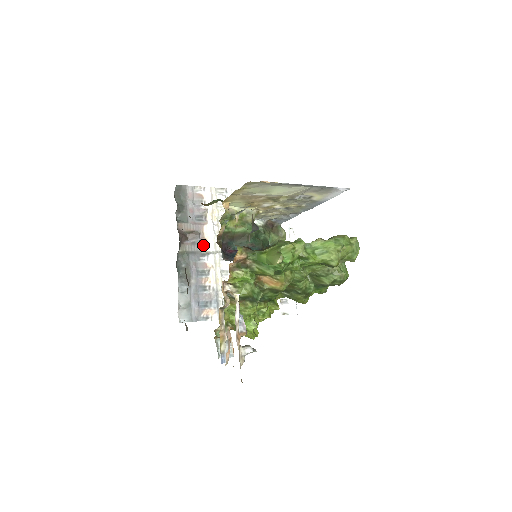
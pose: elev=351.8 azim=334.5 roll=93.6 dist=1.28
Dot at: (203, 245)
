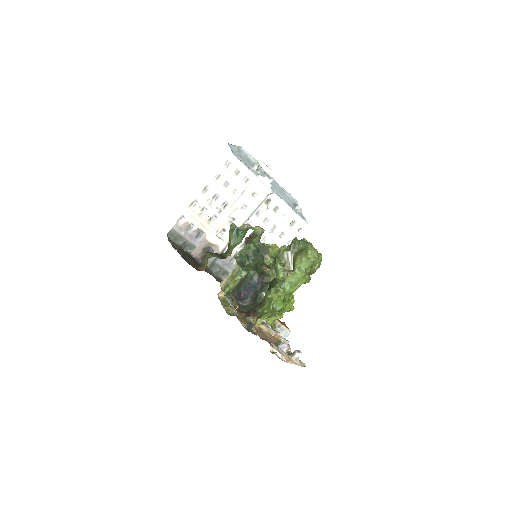
Dot at: (217, 249)
